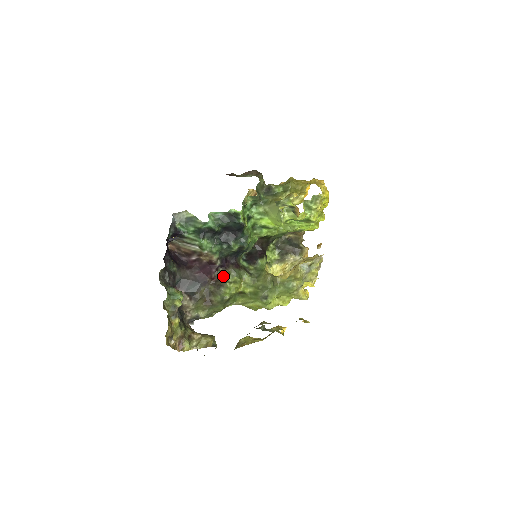
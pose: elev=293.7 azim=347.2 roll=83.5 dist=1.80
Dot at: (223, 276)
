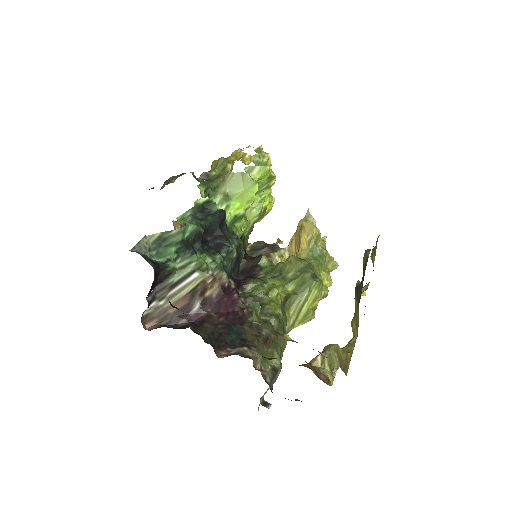
Dot at: (251, 295)
